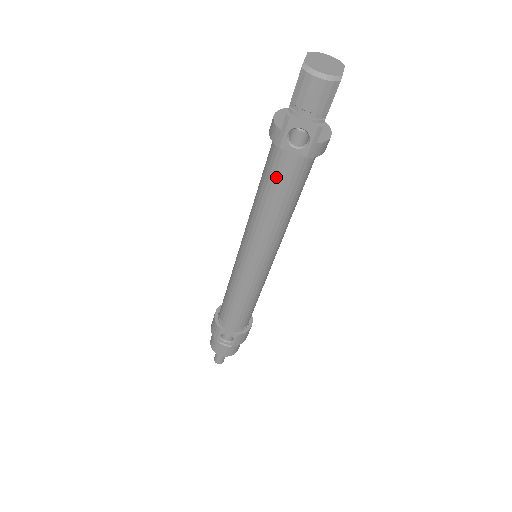
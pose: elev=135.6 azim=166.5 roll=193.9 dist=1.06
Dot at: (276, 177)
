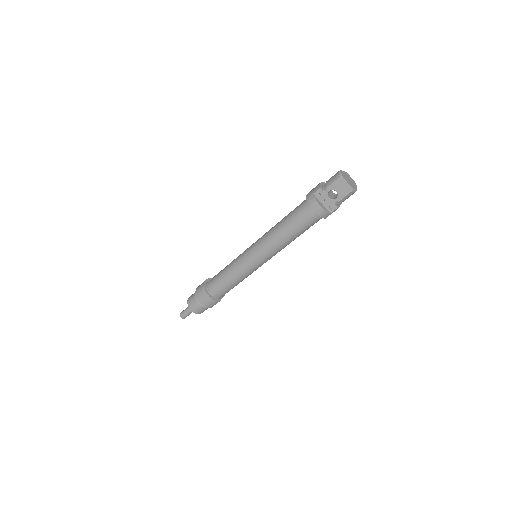
Dot at: occluded
